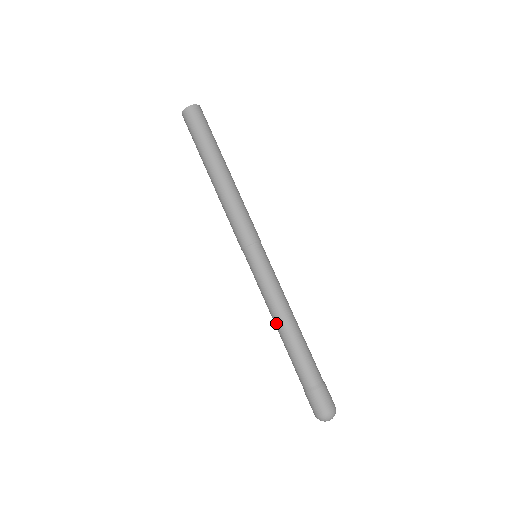
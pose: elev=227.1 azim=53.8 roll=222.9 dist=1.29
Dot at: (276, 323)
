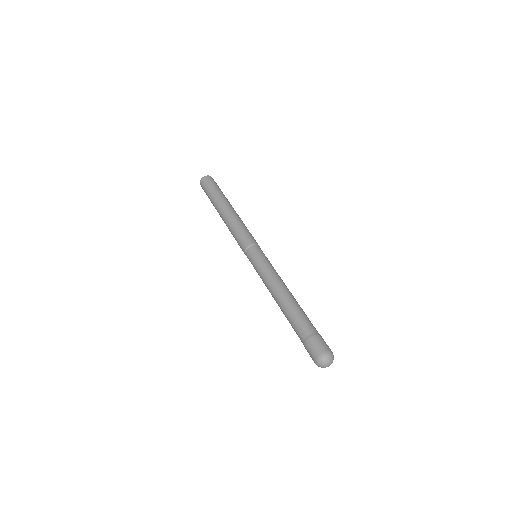
Dot at: (274, 295)
